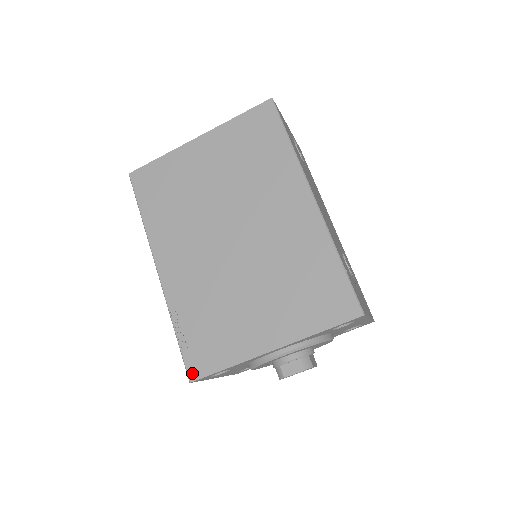
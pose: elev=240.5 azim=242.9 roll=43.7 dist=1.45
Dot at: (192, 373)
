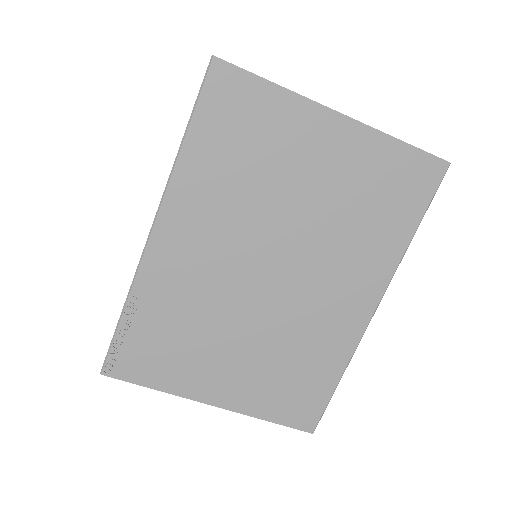
Dot at: (111, 368)
